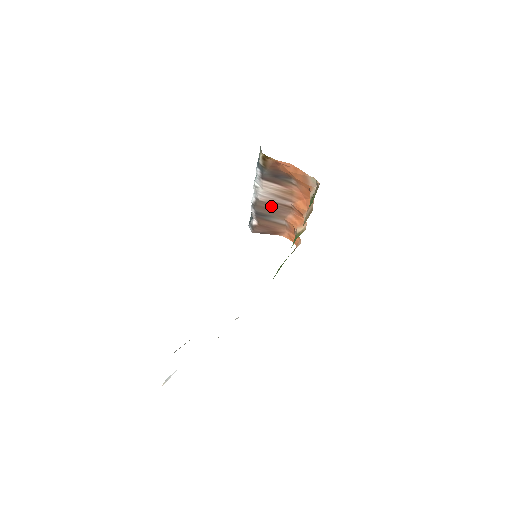
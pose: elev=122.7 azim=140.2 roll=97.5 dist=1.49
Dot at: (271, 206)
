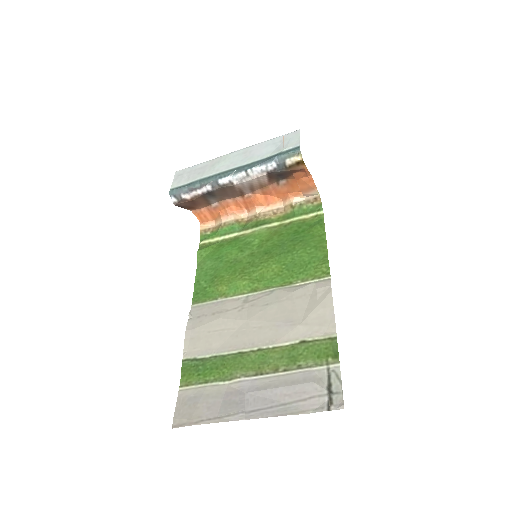
Dot at: (231, 191)
